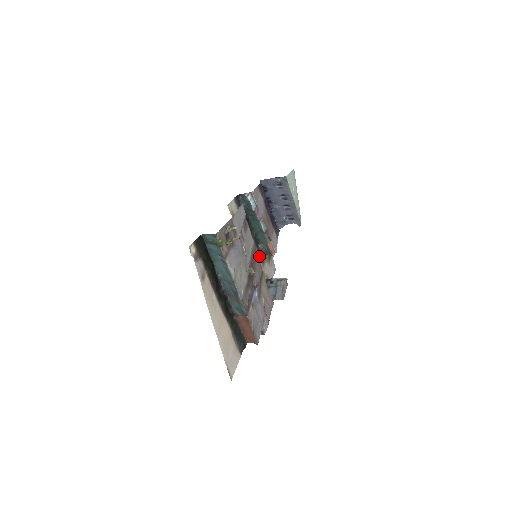
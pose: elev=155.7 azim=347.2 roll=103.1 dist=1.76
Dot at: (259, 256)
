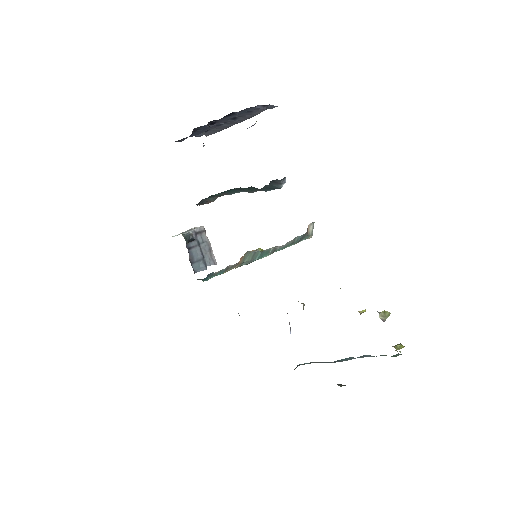
Dot at: occluded
